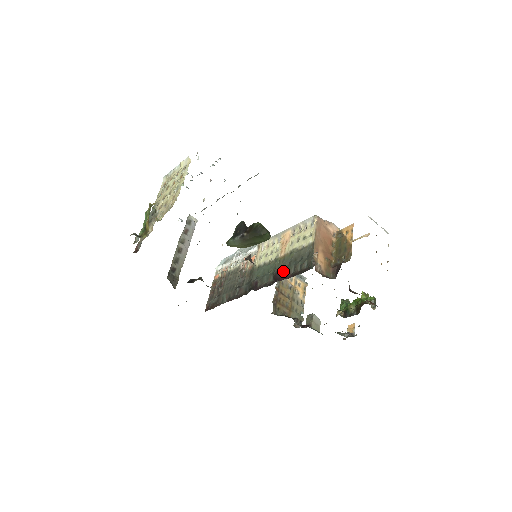
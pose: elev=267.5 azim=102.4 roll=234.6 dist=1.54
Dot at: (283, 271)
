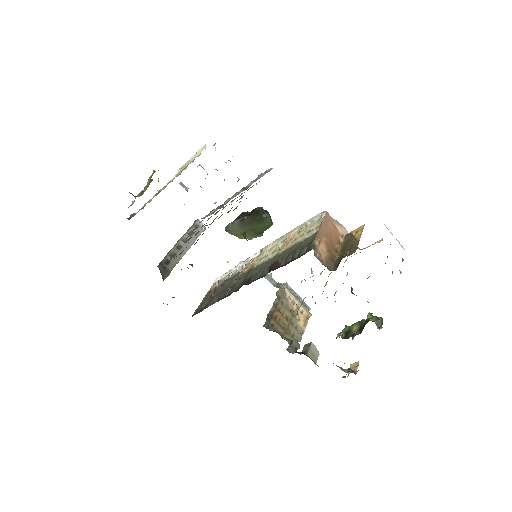
Dot at: (280, 261)
